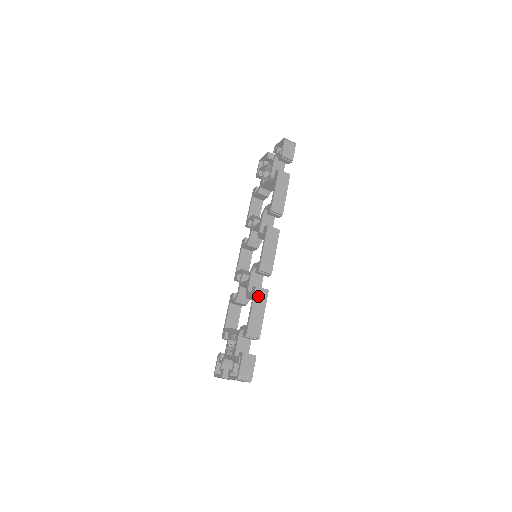
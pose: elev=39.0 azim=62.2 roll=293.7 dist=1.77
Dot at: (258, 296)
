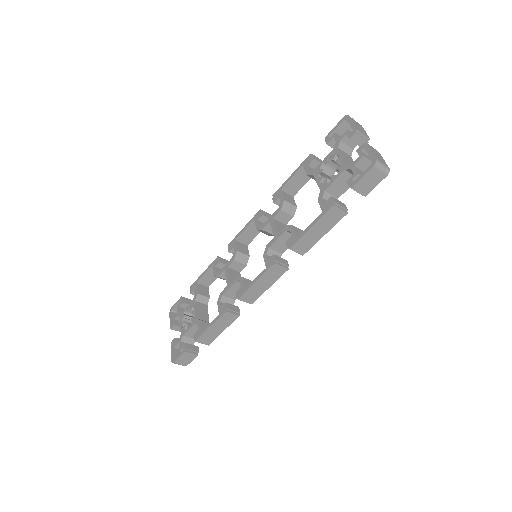
Dot at: (224, 318)
